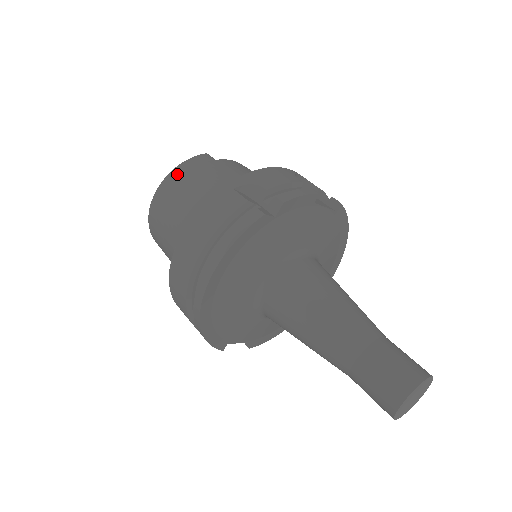
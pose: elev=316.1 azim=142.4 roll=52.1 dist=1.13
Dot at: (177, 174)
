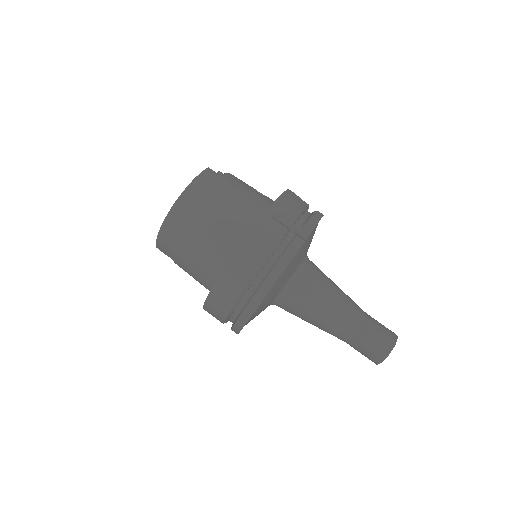
Dot at: (194, 191)
